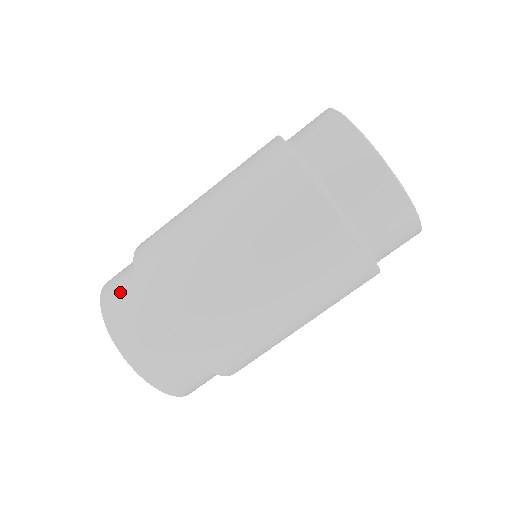
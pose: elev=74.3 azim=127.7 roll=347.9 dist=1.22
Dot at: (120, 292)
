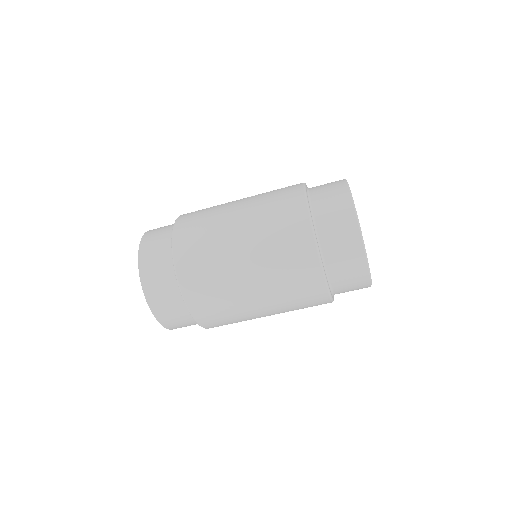
Dot at: (157, 239)
